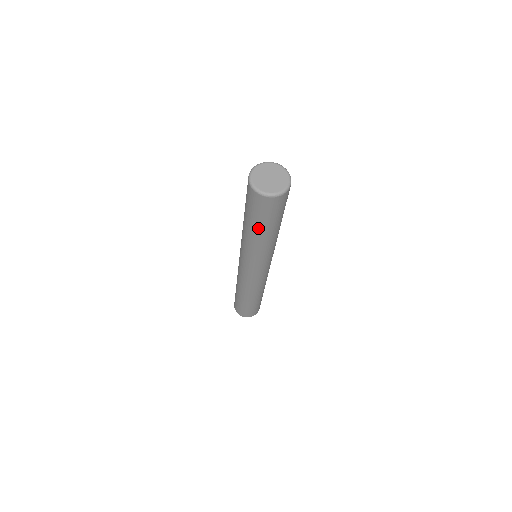
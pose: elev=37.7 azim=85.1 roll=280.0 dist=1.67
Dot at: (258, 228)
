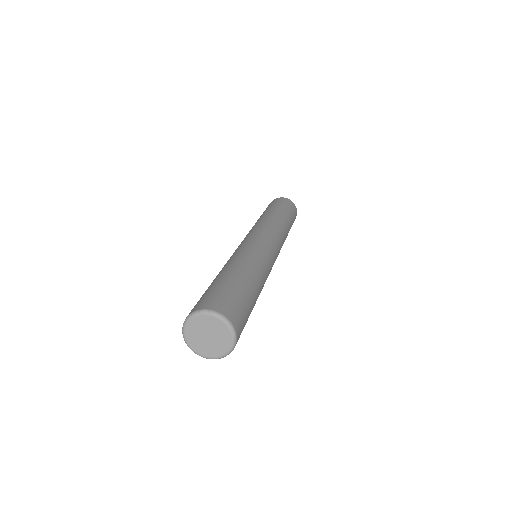
Dot at: occluded
